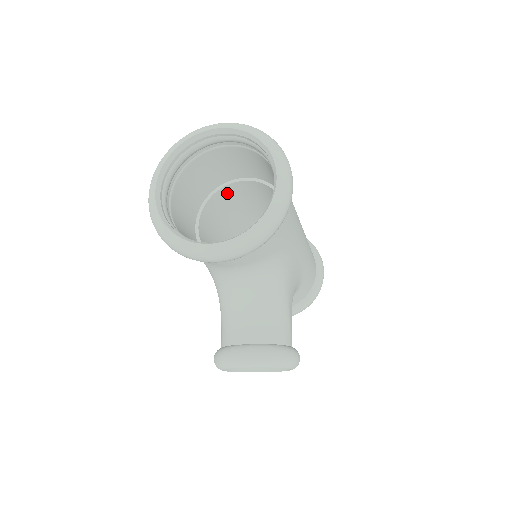
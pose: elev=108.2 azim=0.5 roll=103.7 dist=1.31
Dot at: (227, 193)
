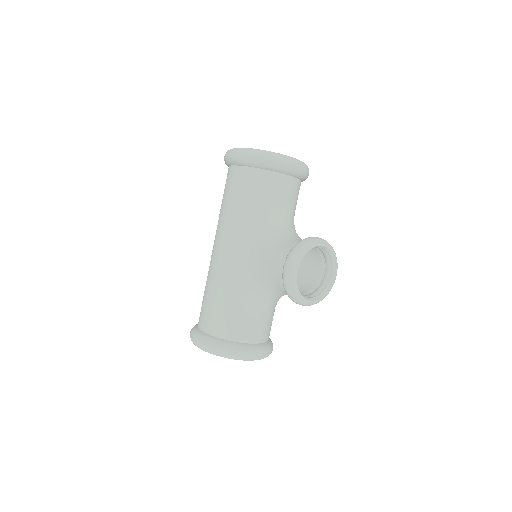
Dot at: occluded
